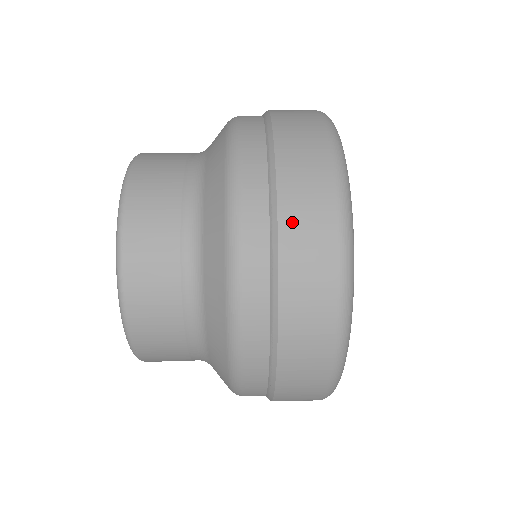
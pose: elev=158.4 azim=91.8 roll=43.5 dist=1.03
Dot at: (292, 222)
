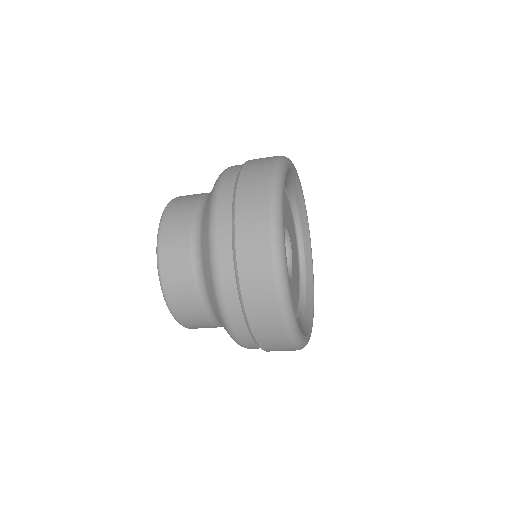
Dot at: occluded
